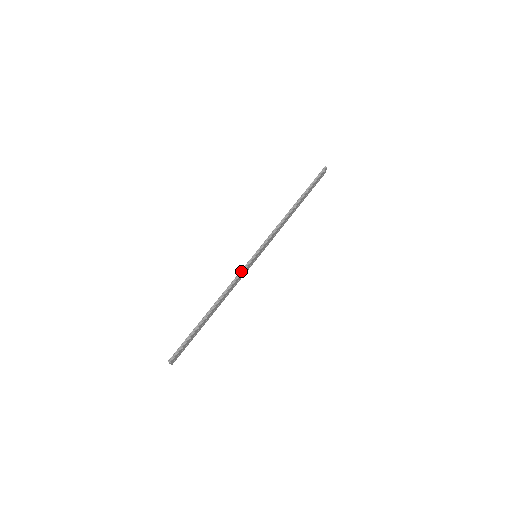
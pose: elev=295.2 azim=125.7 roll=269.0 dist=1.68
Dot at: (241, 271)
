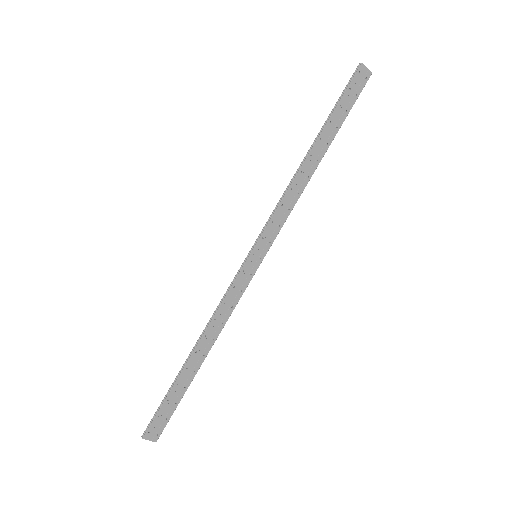
Dot at: (230, 286)
